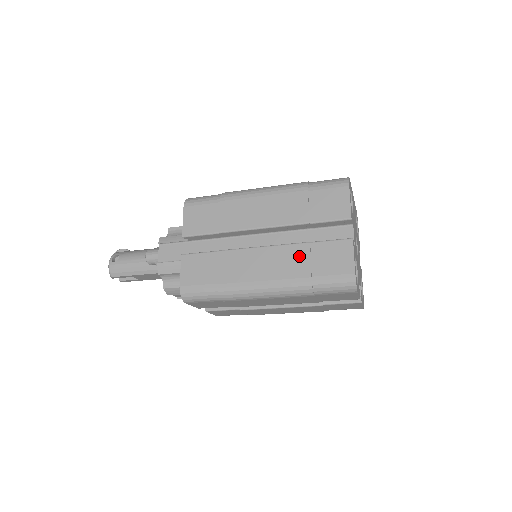
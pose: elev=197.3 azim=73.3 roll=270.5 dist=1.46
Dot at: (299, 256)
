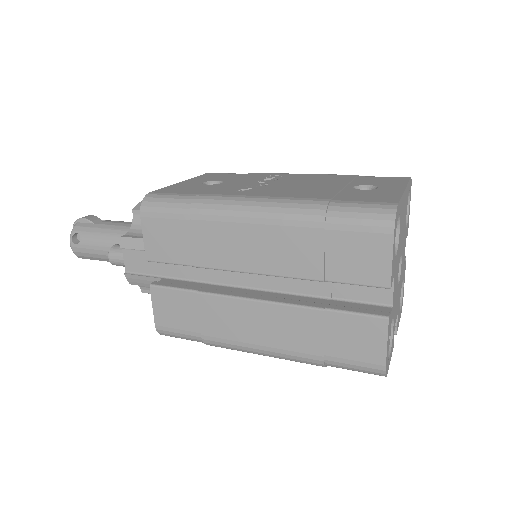
Dot at: (307, 326)
